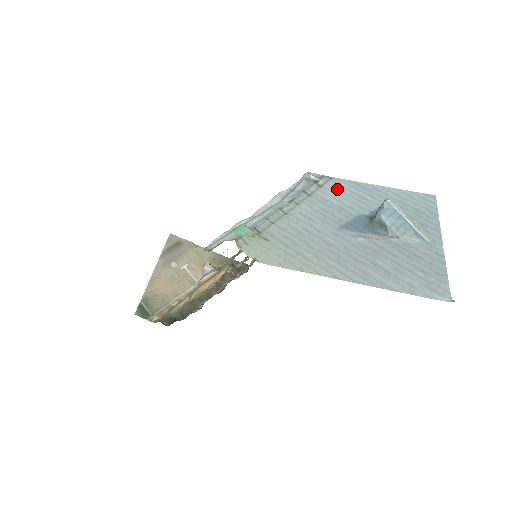
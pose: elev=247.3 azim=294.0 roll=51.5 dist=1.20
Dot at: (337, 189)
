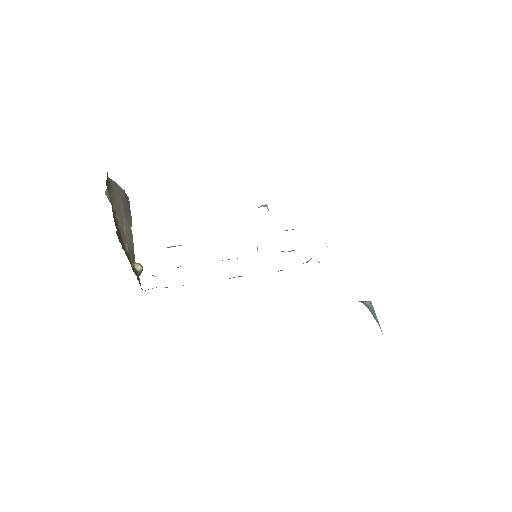
Dot at: occluded
